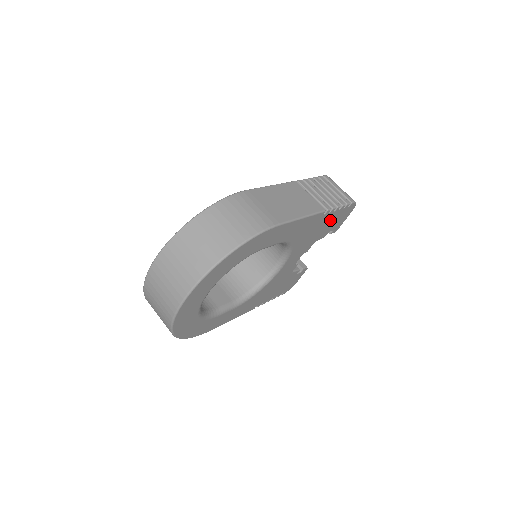
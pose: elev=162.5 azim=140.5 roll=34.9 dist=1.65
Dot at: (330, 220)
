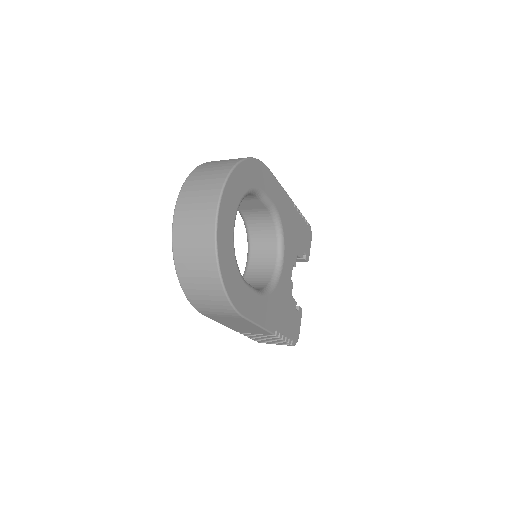
Dot at: (300, 228)
